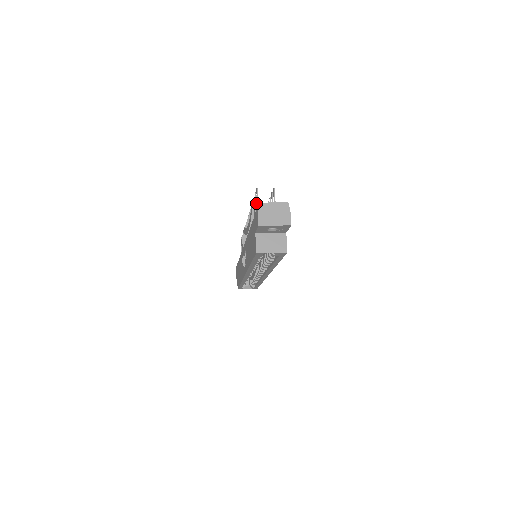
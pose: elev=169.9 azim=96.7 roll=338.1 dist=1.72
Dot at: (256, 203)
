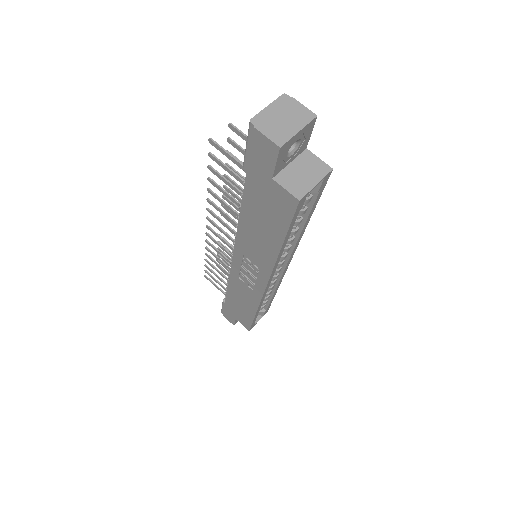
Dot at: (222, 163)
